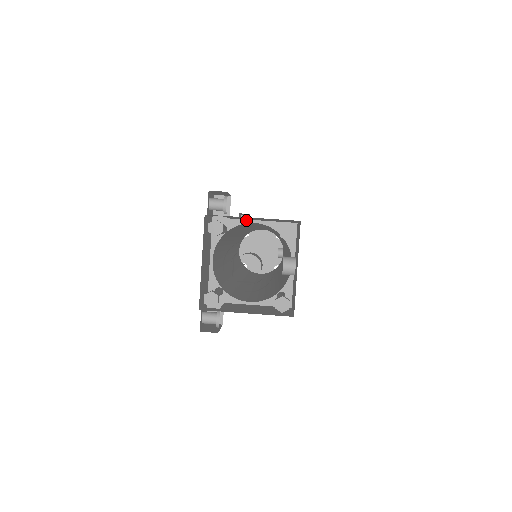
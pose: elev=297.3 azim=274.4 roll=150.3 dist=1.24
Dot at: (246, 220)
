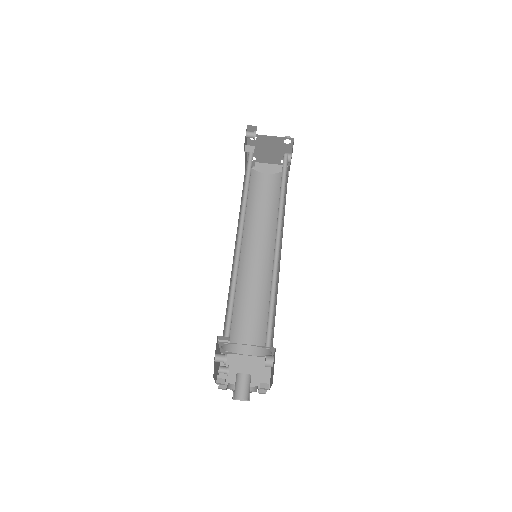
Dot at: occluded
